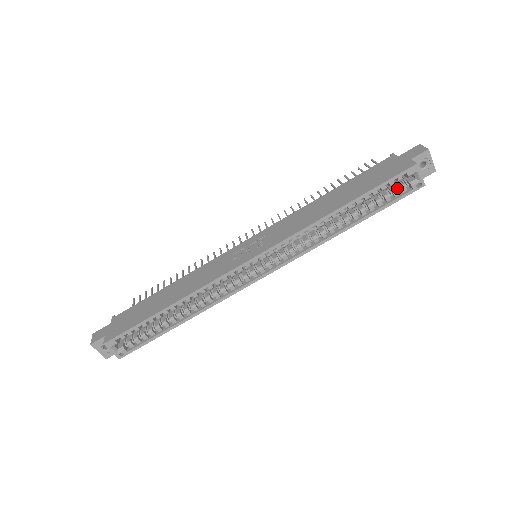
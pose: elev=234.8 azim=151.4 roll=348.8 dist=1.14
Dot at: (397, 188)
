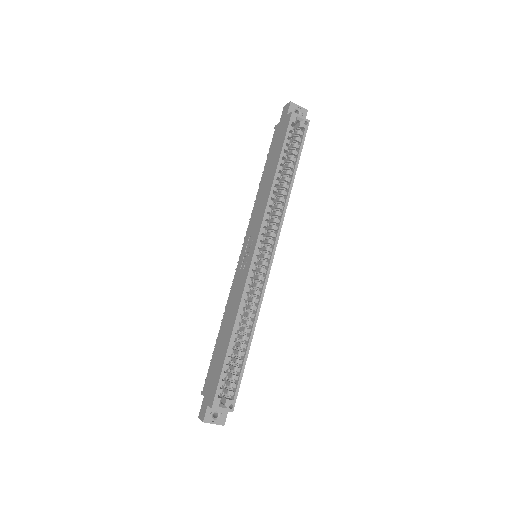
Dot at: occluded
